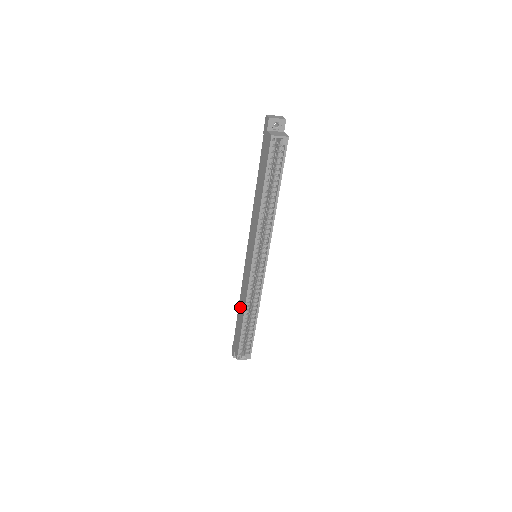
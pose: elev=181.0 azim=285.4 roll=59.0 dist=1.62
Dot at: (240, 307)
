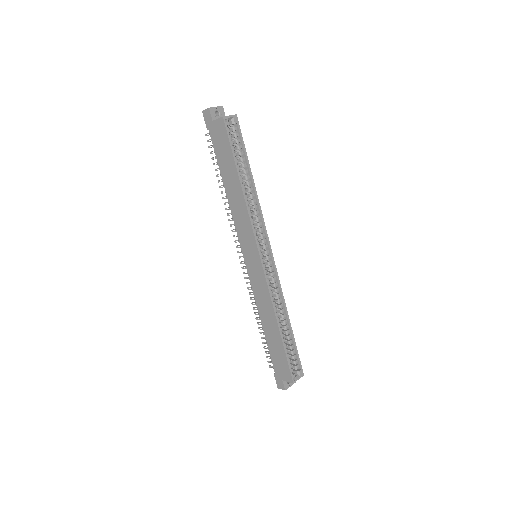
Dot at: (266, 323)
